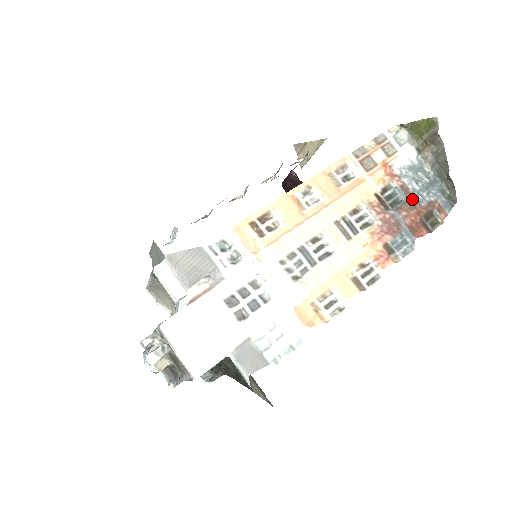
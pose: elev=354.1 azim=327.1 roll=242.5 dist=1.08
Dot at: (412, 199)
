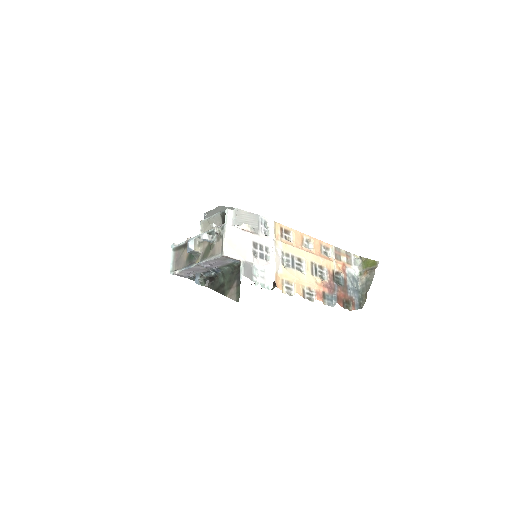
Dot at: (346, 288)
